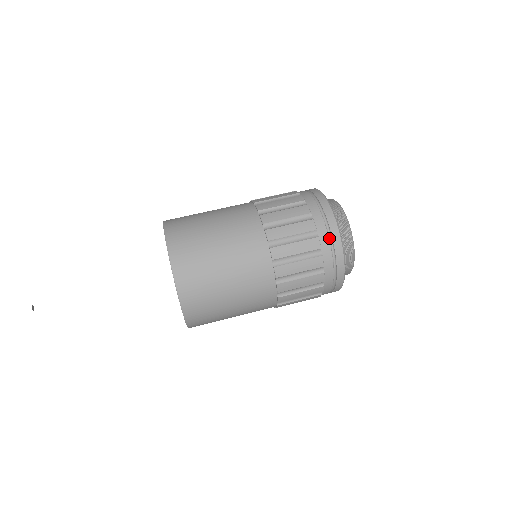
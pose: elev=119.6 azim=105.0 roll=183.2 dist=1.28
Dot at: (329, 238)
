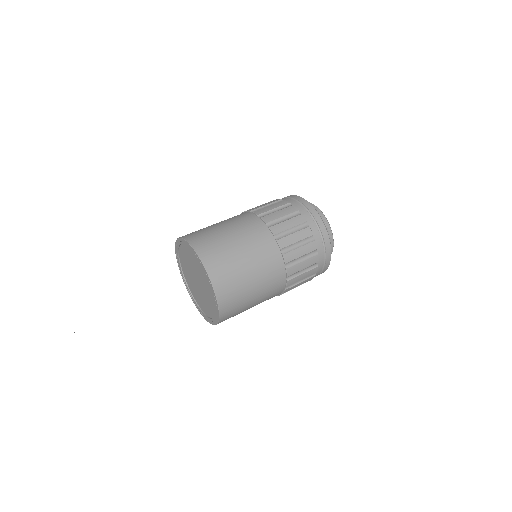
Dot at: (293, 200)
